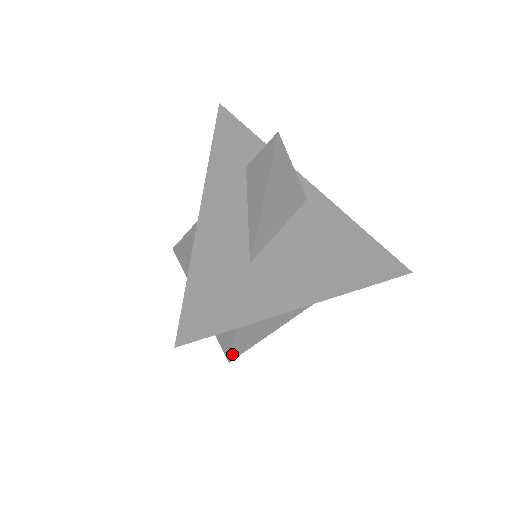
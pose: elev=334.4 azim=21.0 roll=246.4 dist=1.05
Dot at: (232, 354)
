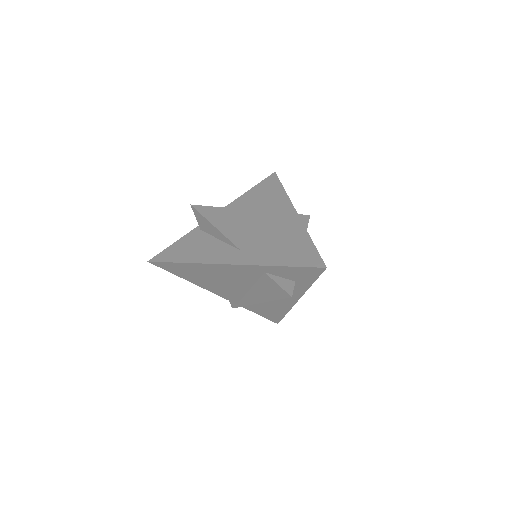
Dot at: (292, 294)
